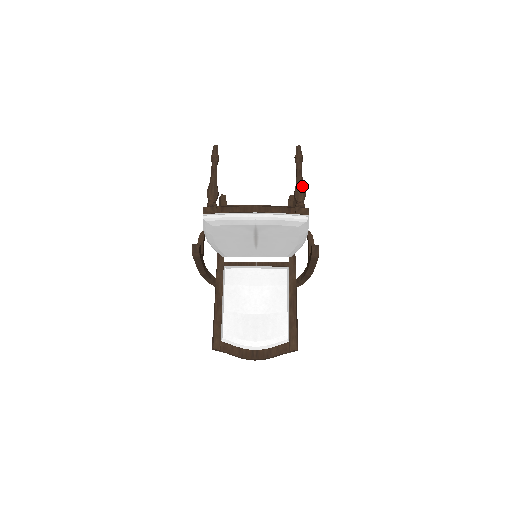
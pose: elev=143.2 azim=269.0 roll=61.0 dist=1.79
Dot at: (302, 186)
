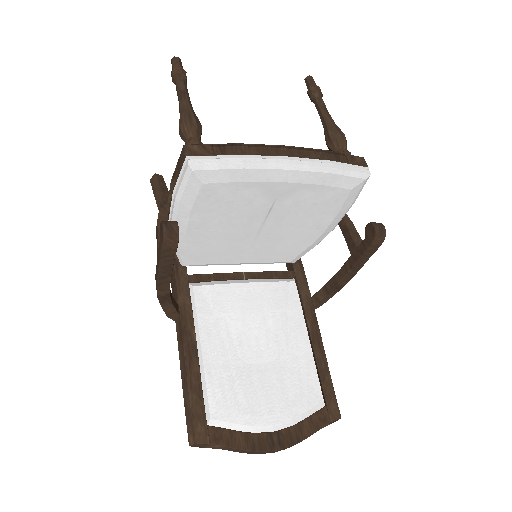
Dot at: (339, 128)
